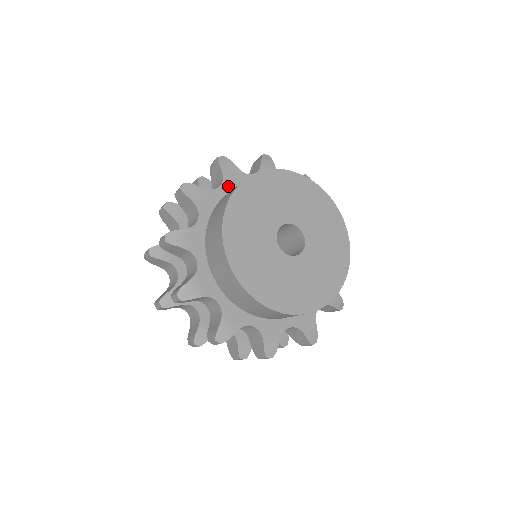
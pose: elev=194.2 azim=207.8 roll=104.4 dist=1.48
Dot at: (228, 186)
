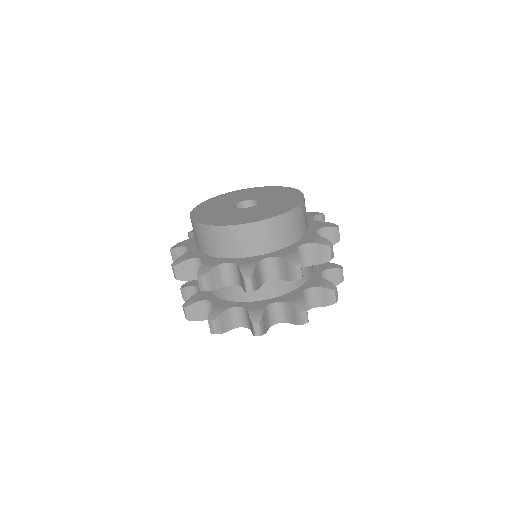
Dot at: occluded
